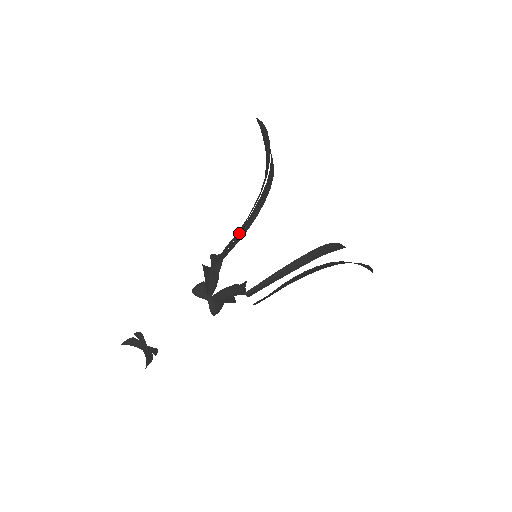
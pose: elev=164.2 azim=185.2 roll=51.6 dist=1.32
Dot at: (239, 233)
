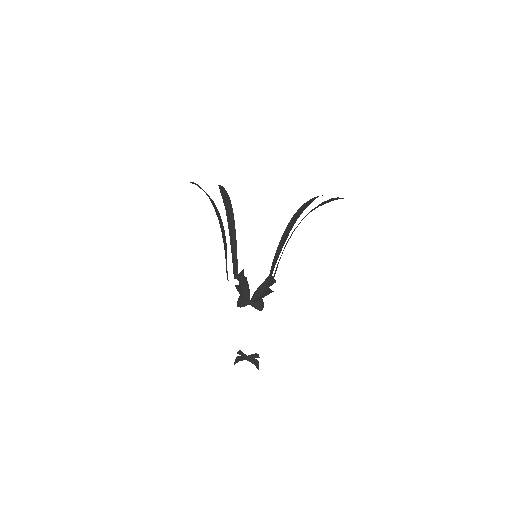
Dot at: (232, 253)
